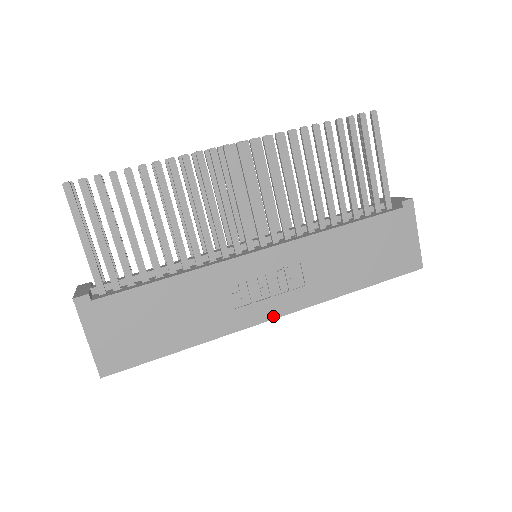
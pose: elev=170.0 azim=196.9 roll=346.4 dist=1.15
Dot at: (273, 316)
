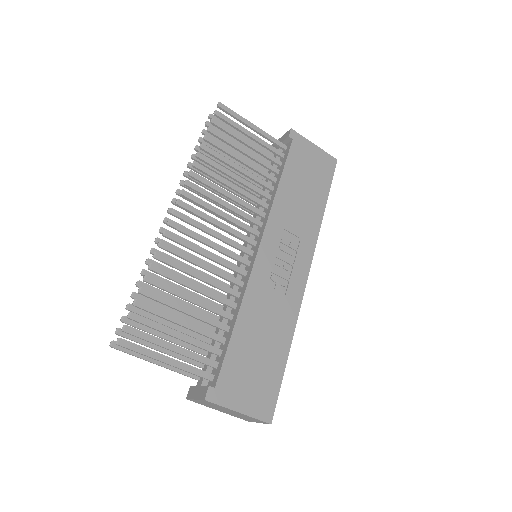
Dot at: (306, 275)
